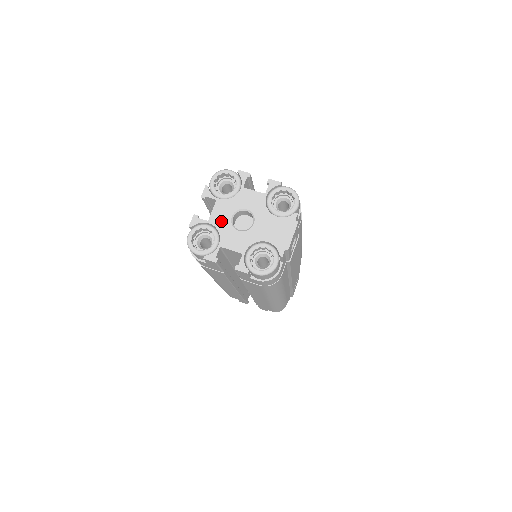
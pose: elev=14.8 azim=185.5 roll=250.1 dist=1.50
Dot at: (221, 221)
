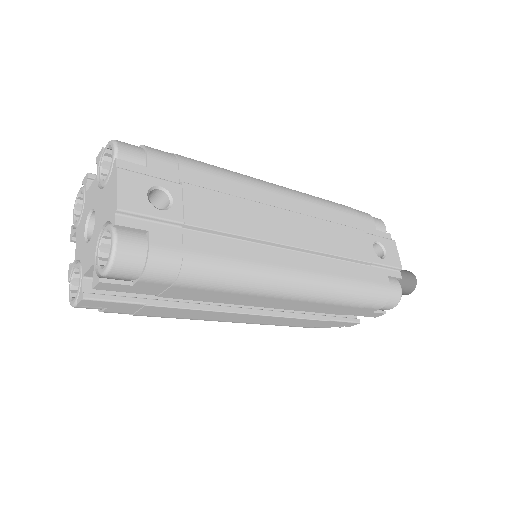
Dot at: (80, 248)
